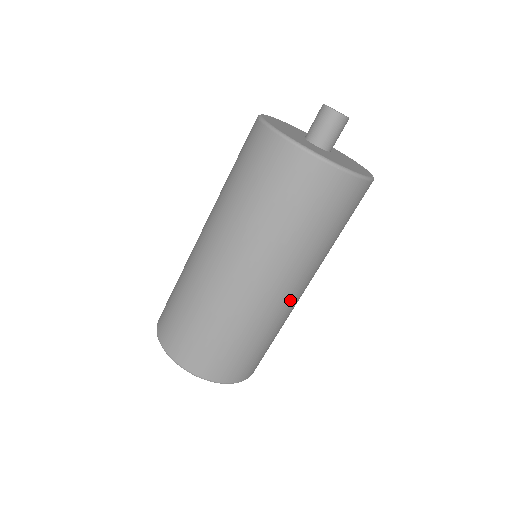
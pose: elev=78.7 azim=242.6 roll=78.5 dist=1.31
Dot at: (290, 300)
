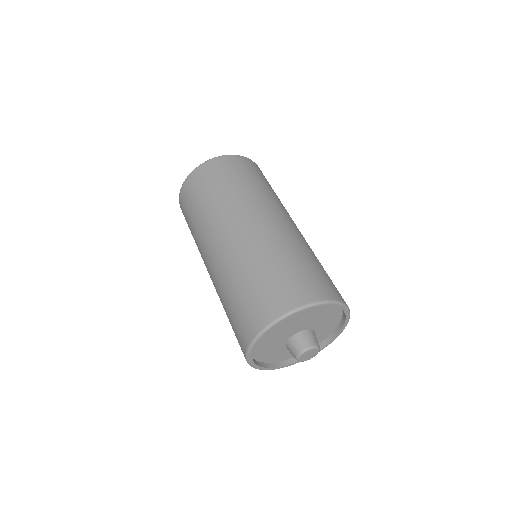
Dot at: (289, 226)
